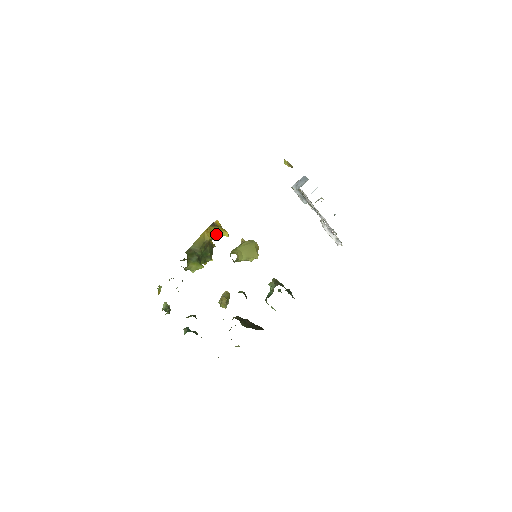
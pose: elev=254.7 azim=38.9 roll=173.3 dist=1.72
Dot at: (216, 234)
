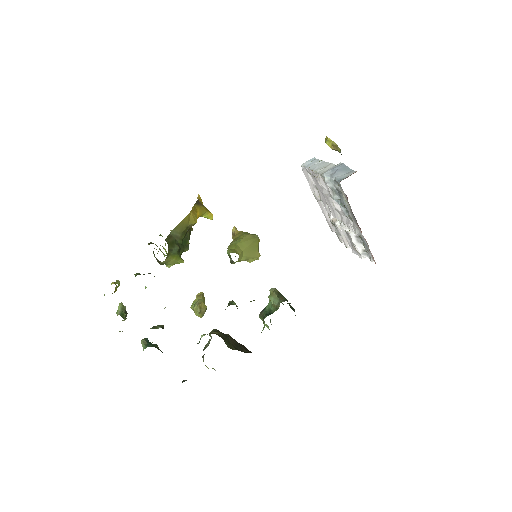
Dot at: (199, 215)
